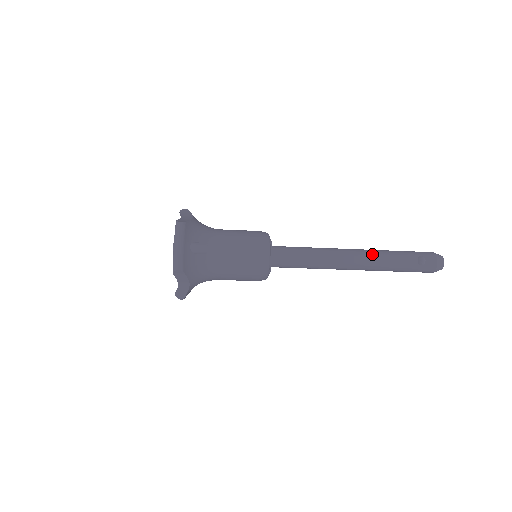
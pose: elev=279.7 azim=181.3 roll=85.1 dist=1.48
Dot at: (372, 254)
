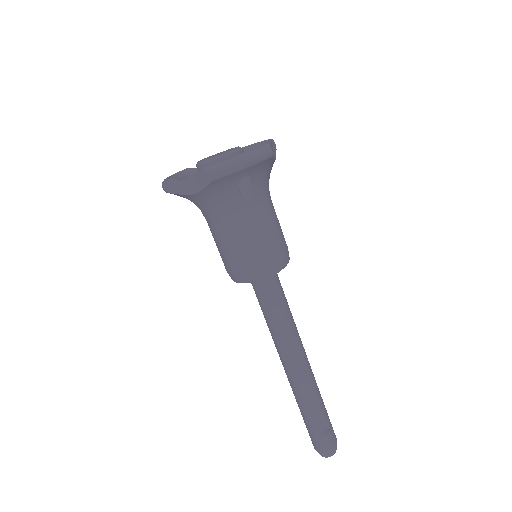
Dot at: (313, 382)
